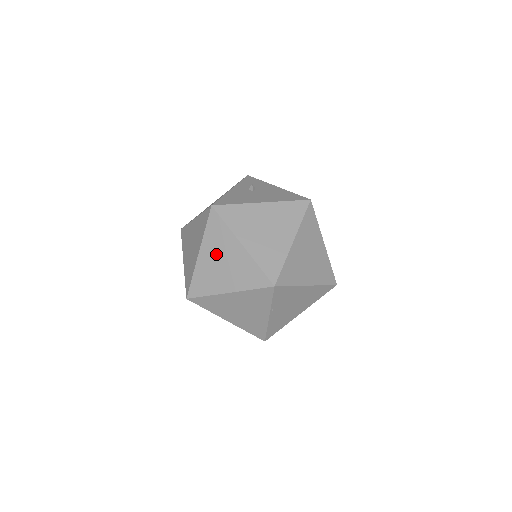
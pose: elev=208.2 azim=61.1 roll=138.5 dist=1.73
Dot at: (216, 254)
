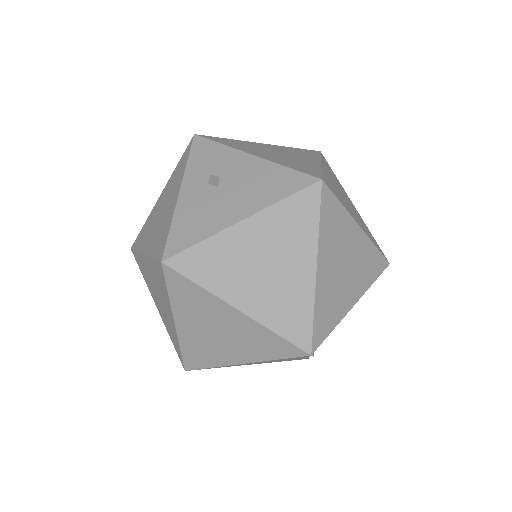
Dot at: (201, 323)
